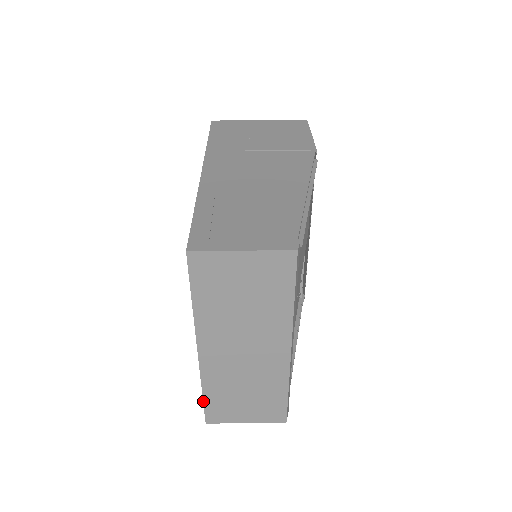
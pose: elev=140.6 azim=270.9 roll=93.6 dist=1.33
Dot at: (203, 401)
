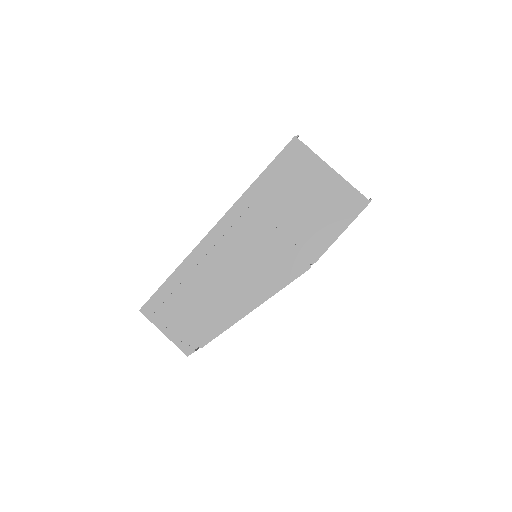
Dot at: occluded
